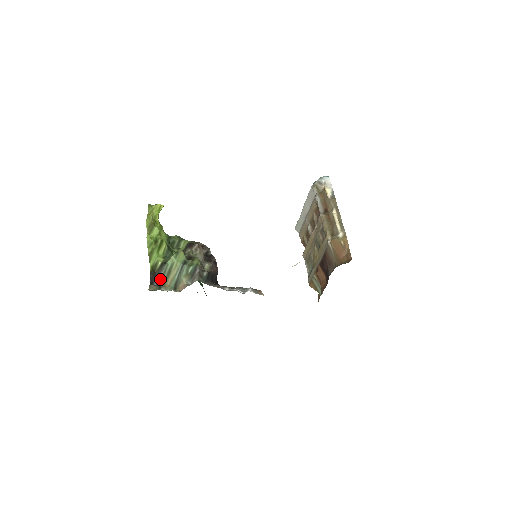
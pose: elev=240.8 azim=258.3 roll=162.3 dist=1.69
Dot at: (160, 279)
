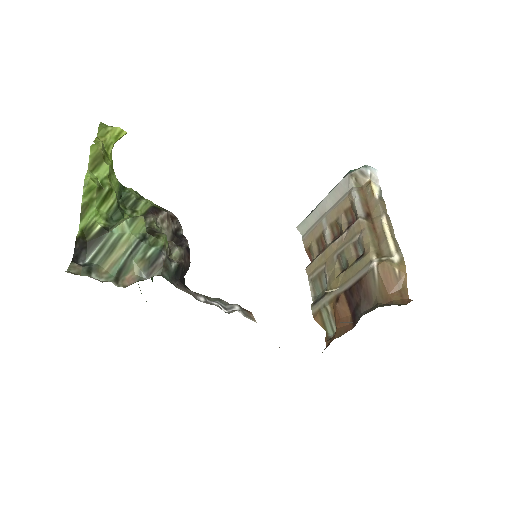
Dot at: (92, 256)
